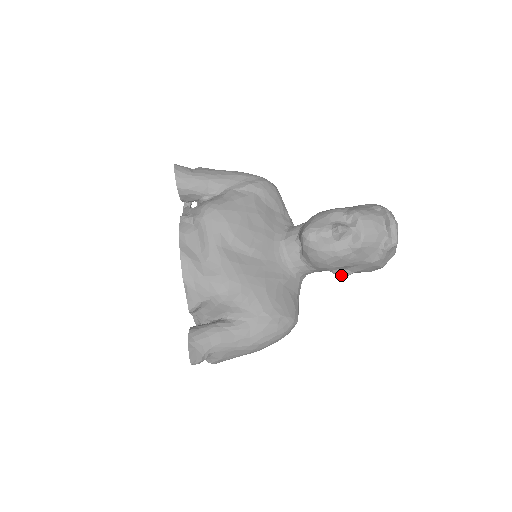
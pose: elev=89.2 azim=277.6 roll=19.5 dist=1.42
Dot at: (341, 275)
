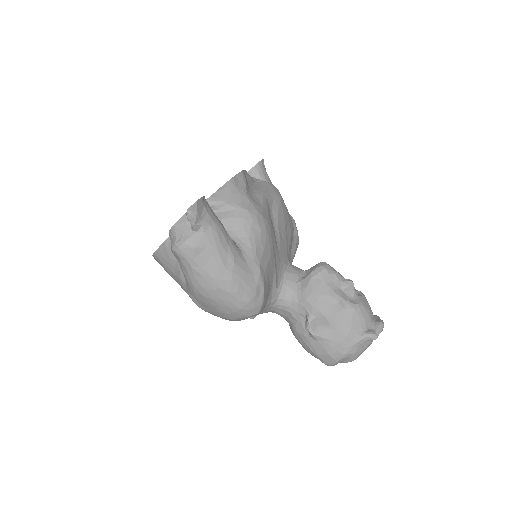
Dot at: (310, 328)
